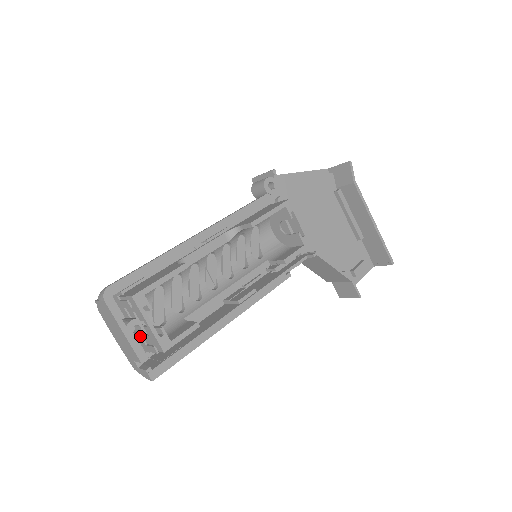
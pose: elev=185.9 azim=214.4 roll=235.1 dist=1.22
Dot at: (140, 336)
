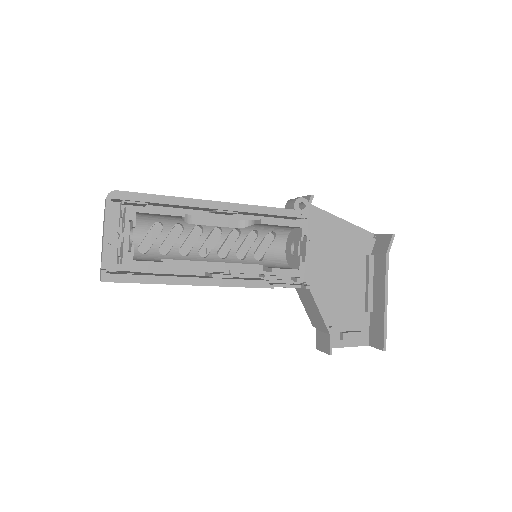
Dot at: (115, 242)
